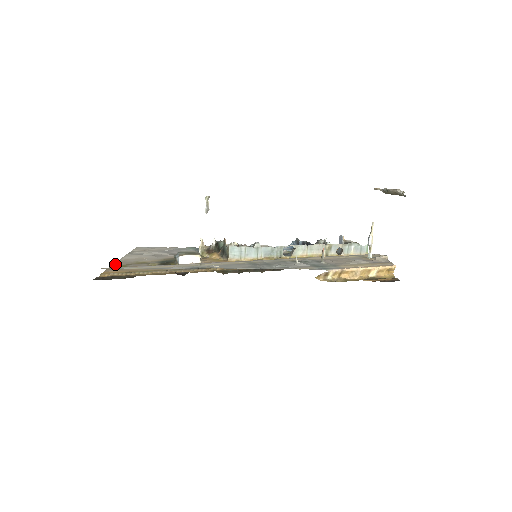
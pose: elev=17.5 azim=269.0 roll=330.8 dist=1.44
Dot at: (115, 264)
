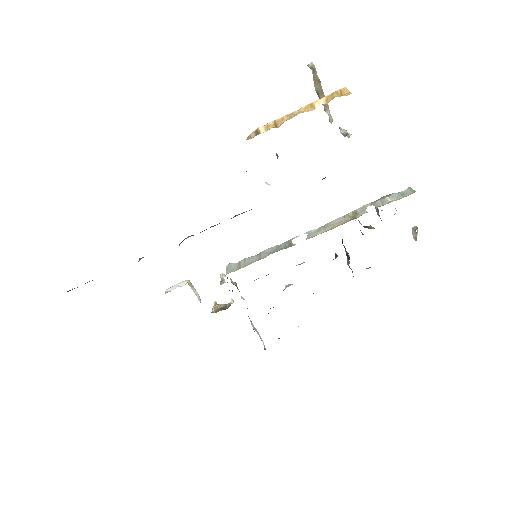
Dot at: occluded
